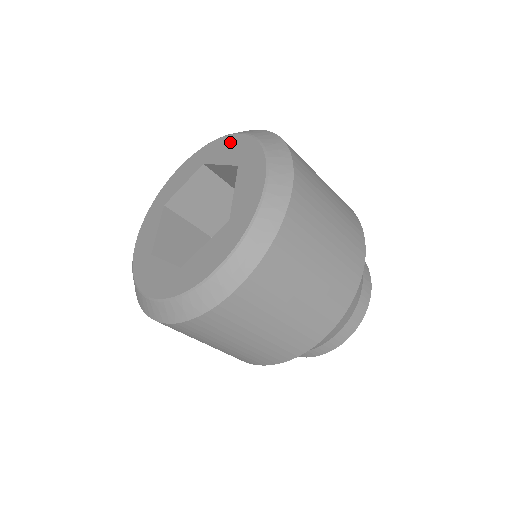
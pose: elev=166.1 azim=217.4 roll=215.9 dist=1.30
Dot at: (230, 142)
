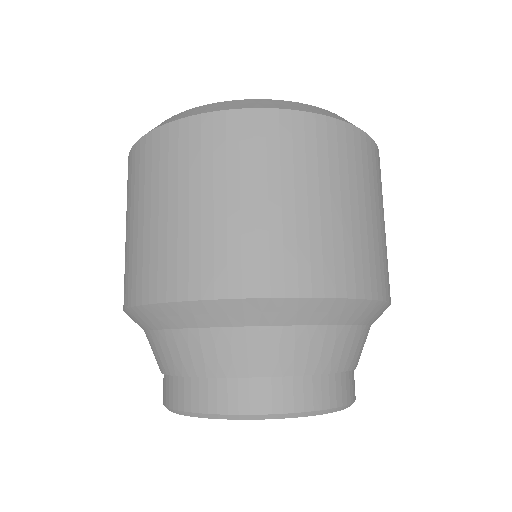
Dot at: occluded
